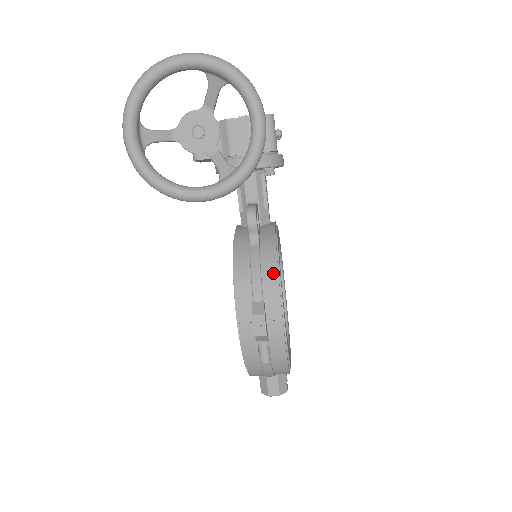
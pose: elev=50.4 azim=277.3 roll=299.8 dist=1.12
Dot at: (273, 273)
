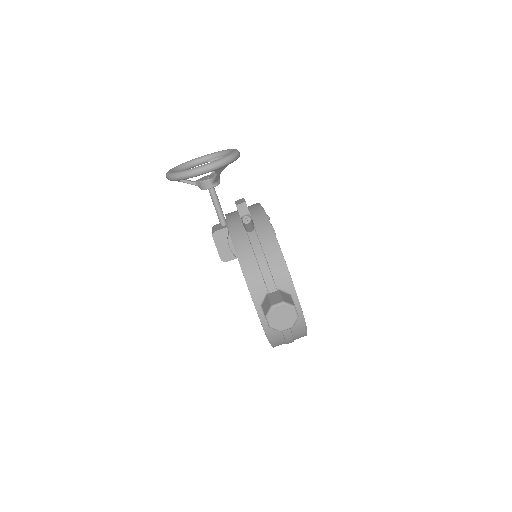
Dot at: occluded
